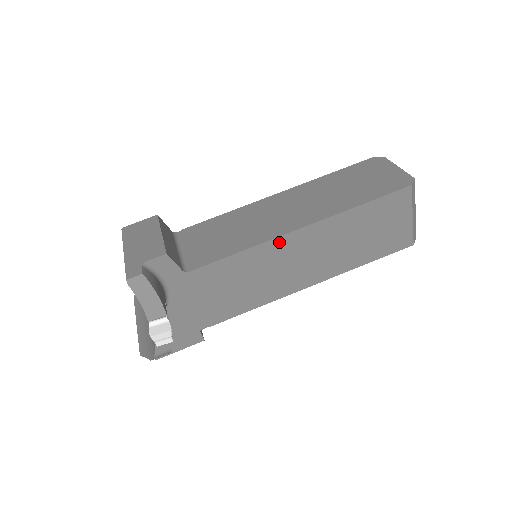
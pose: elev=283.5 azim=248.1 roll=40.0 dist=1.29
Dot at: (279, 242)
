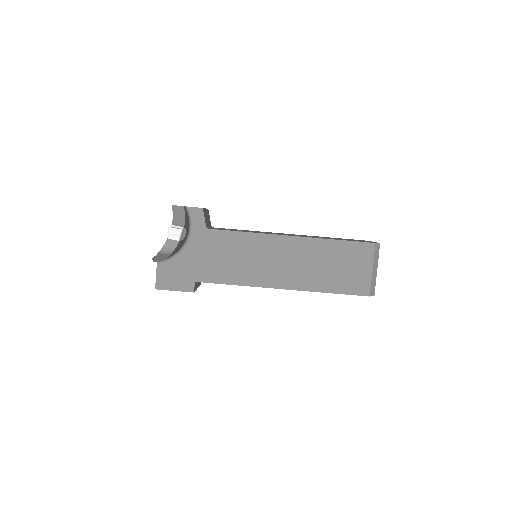
Dot at: (274, 239)
